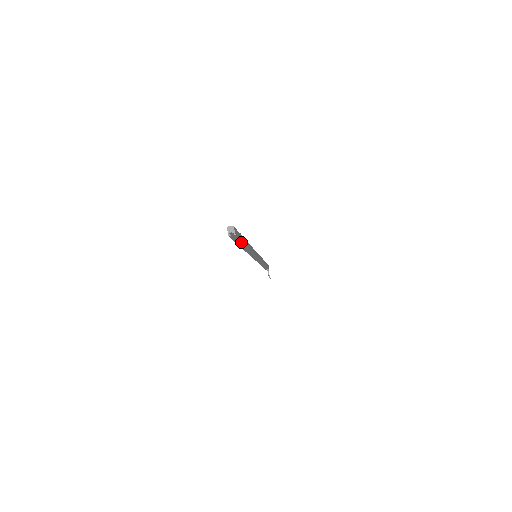
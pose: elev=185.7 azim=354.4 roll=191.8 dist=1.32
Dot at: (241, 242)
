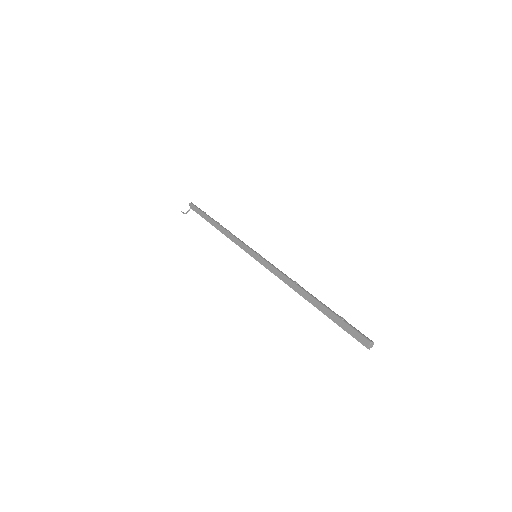
Dot at: (337, 323)
